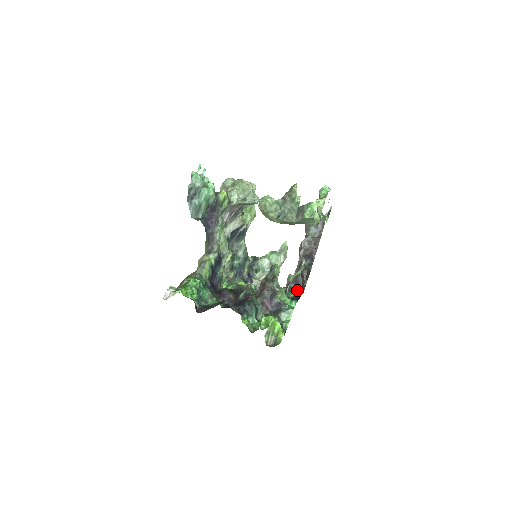
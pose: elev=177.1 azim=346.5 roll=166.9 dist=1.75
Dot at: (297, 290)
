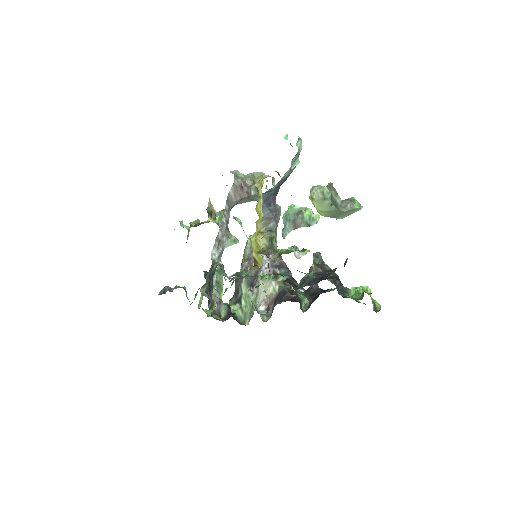
Dot at: (299, 290)
